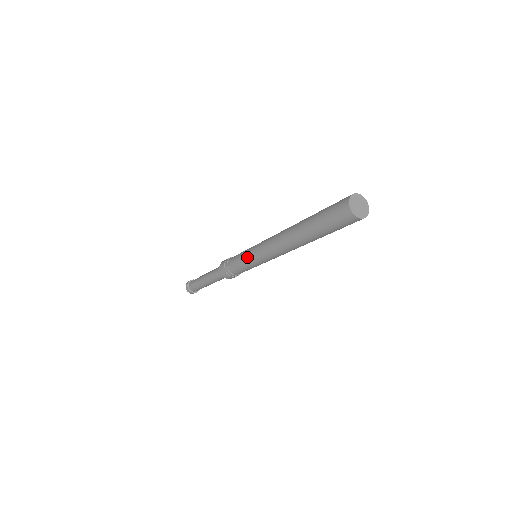
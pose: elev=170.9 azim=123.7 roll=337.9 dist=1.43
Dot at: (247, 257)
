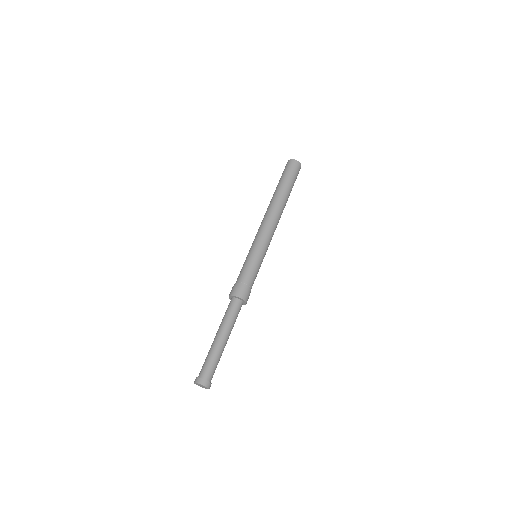
Dot at: (251, 252)
